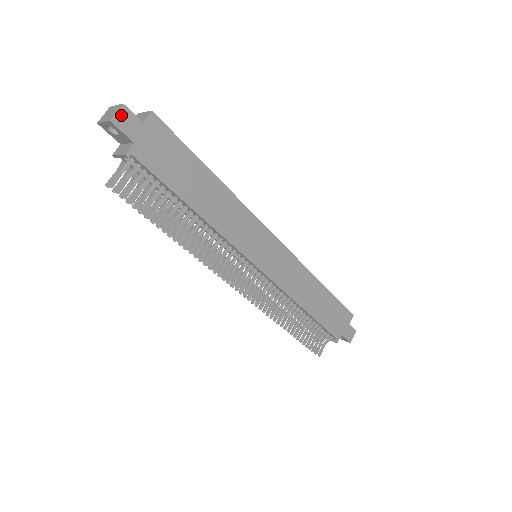
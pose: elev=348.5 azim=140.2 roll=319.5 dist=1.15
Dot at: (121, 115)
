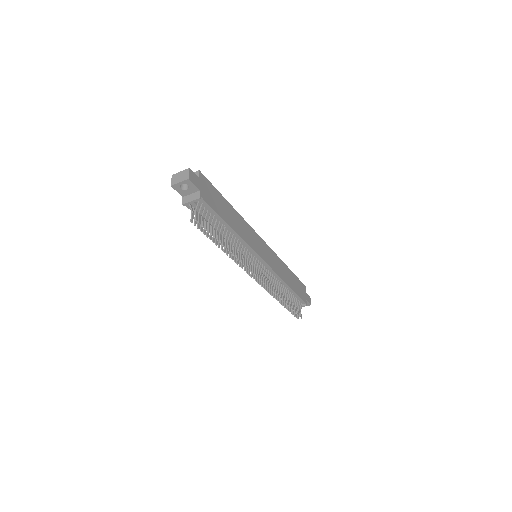
Dot at: (191, 175)
